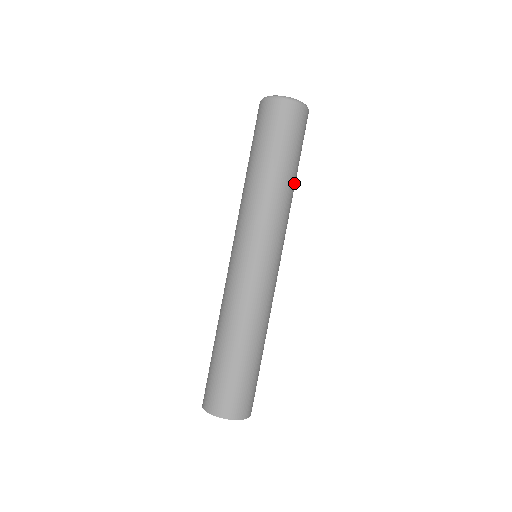
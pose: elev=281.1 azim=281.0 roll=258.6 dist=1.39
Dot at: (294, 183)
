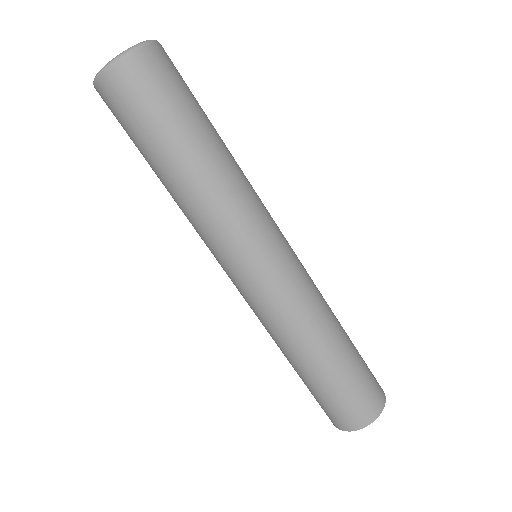
Dot at: occluded
